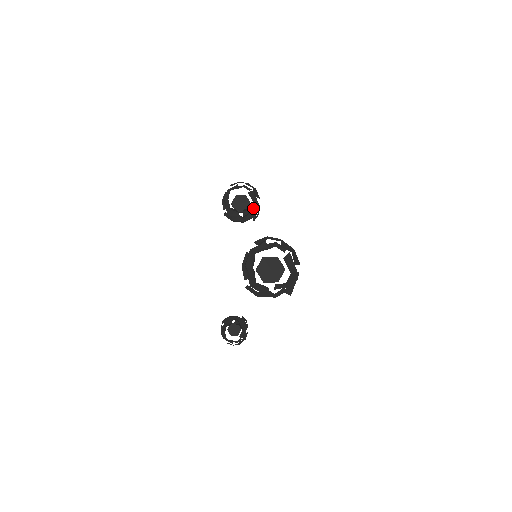
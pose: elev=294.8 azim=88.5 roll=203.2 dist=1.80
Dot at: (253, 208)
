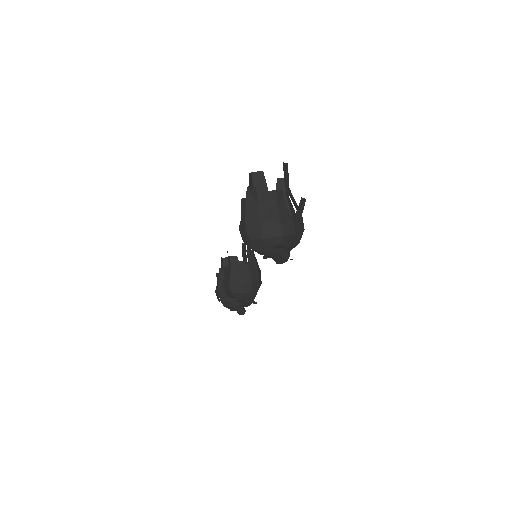
Dot at: occluded
